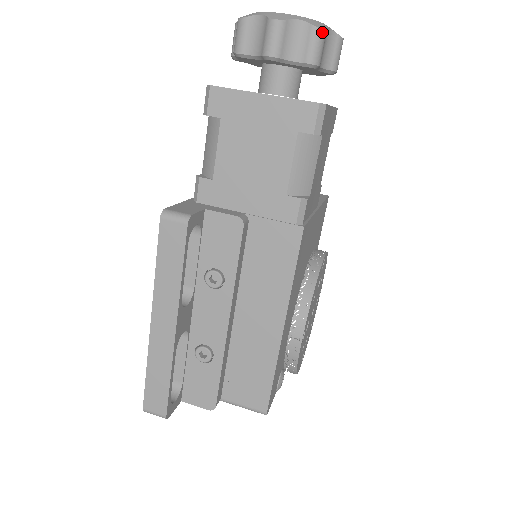
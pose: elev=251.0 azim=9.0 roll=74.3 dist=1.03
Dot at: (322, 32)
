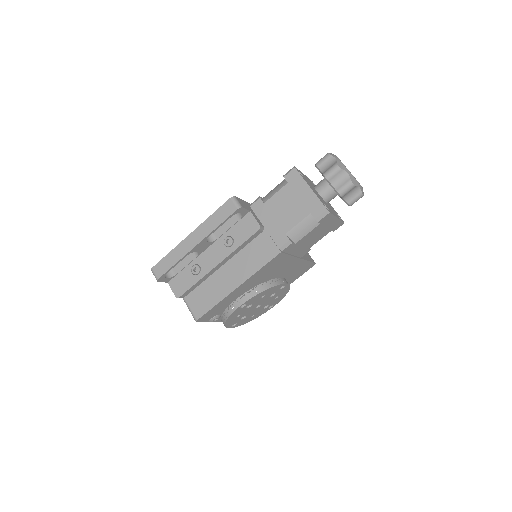
Dot at: (352, 185)
